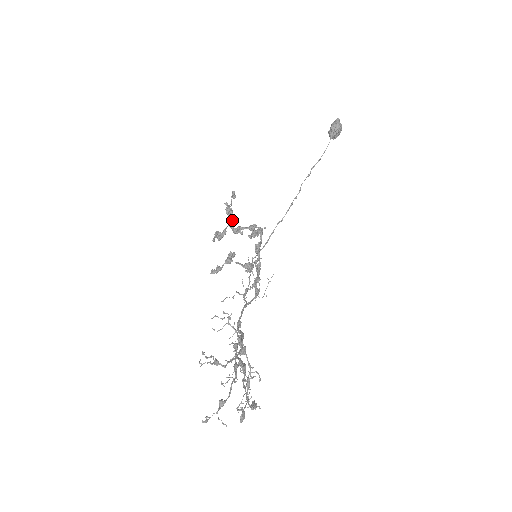
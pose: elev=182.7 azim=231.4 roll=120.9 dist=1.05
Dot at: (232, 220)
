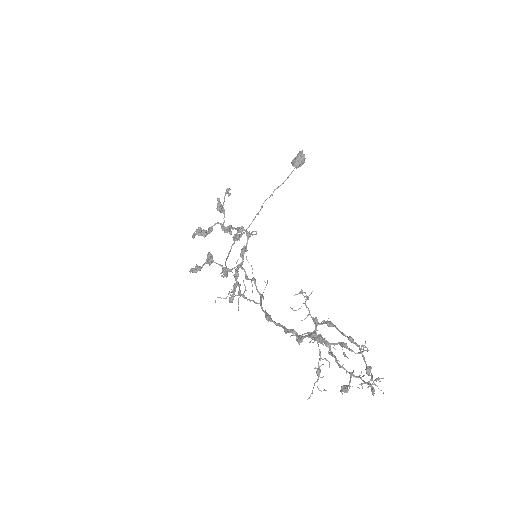
Dot at: (224, 217)
